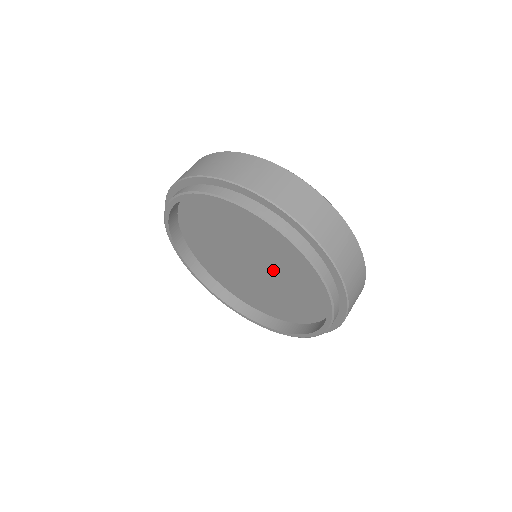
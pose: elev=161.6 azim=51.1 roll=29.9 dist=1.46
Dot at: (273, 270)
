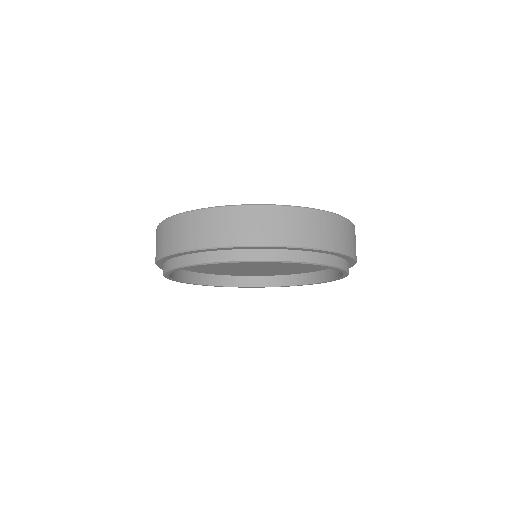
Dot at: (280, 265)
